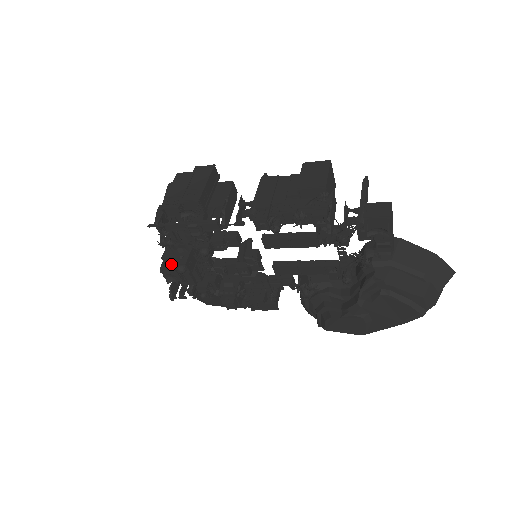
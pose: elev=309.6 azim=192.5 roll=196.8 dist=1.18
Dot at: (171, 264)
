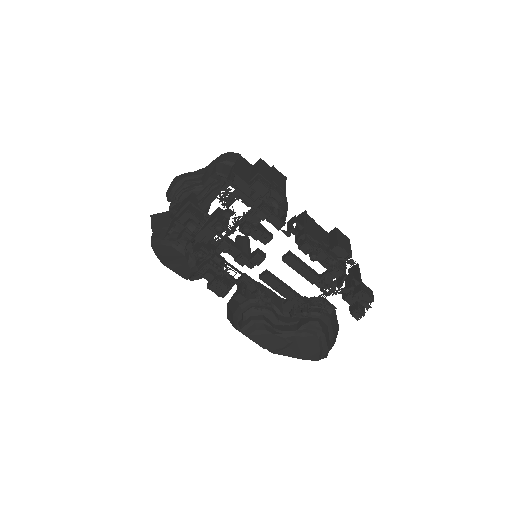
Dot at: (197, 213)
